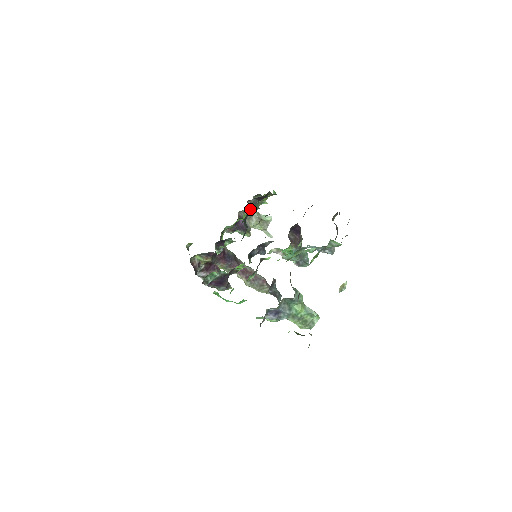
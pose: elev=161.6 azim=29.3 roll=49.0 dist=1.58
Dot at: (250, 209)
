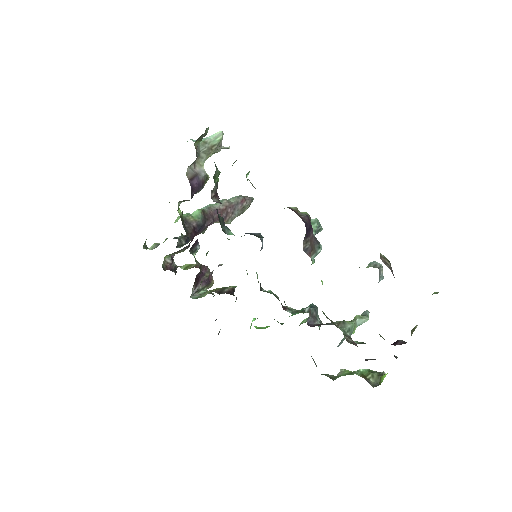
Dot at: occluded
